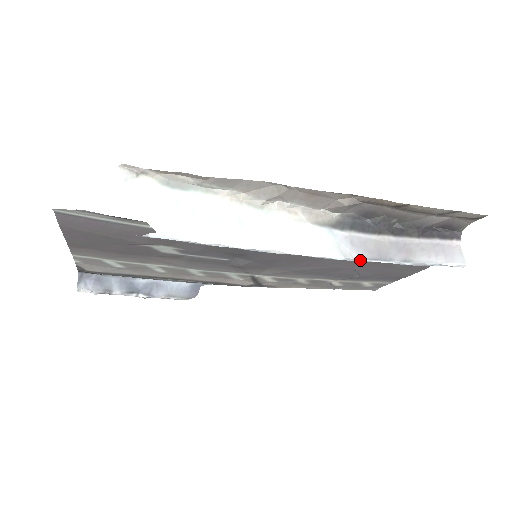
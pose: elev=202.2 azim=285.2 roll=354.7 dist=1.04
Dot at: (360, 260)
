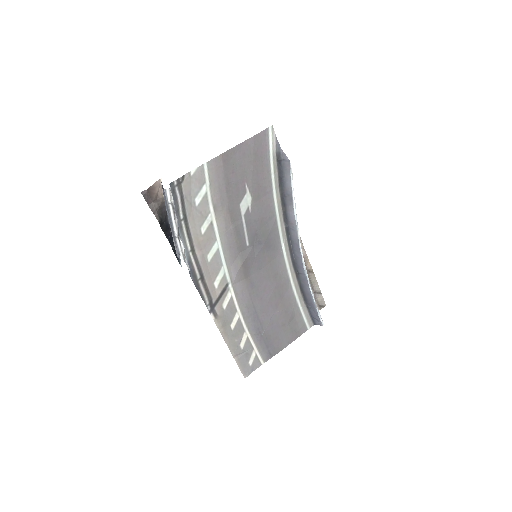
Dot at: (307, 277)
